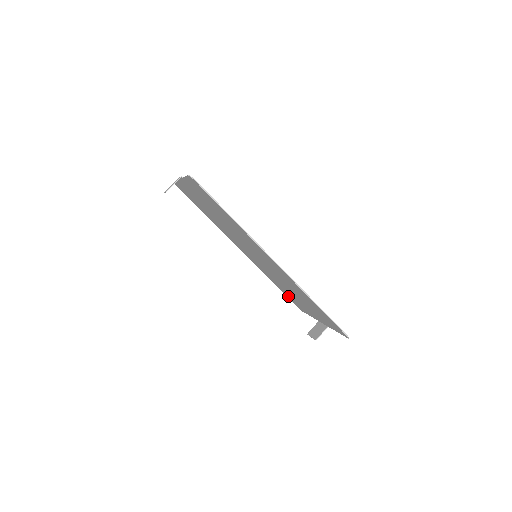
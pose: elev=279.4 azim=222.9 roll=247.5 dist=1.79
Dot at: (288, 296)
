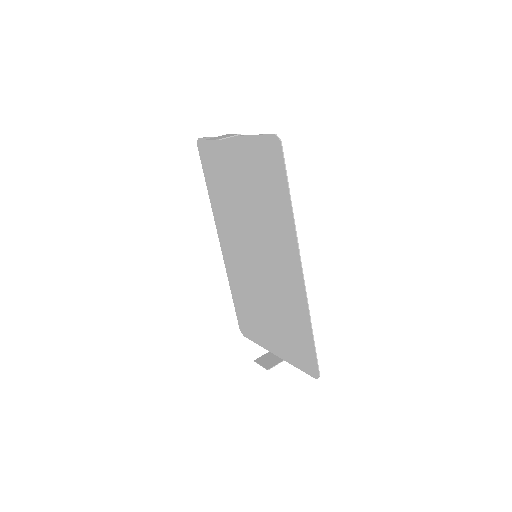
Dot at: (242, 314)
